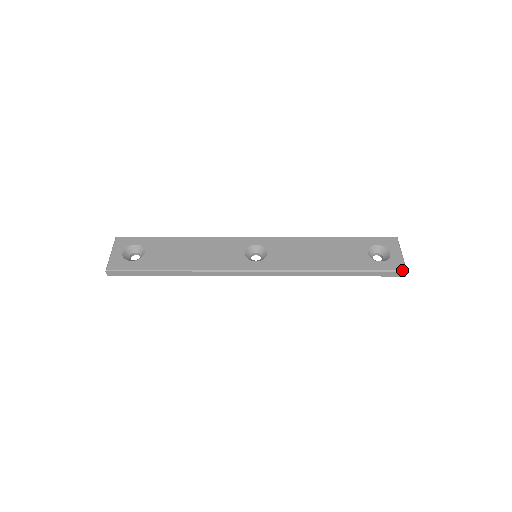
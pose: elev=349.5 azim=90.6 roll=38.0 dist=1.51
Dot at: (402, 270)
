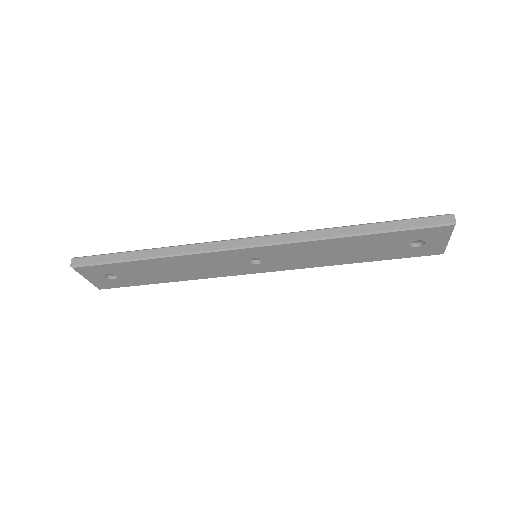
Dot at: (446, 214)
